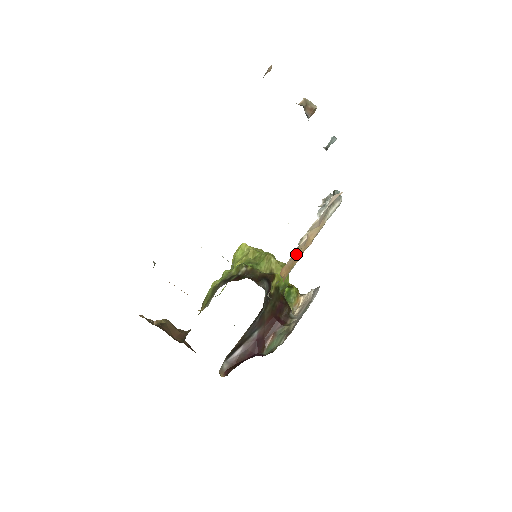
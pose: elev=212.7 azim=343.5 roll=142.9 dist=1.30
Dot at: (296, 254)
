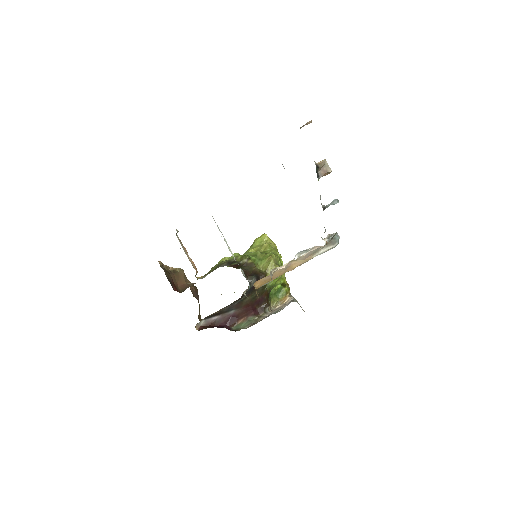
Dot at: (275, 273)
